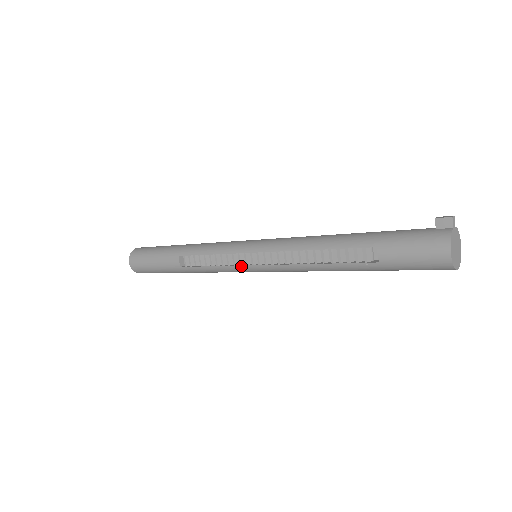
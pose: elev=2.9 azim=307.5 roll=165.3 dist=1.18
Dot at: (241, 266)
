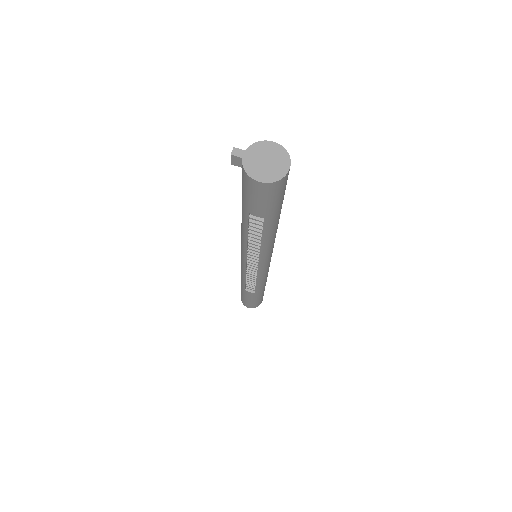
Dot at: (258, 272)
